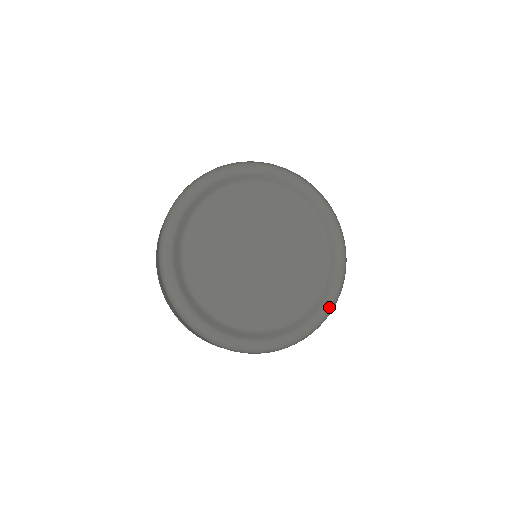
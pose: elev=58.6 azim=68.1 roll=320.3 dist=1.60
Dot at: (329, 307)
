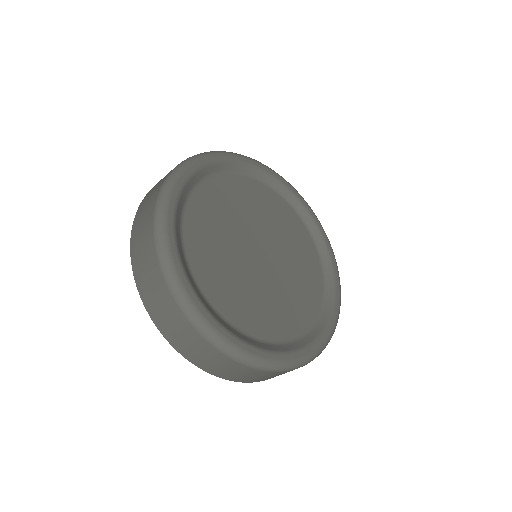
Dot at: (283, 361)
